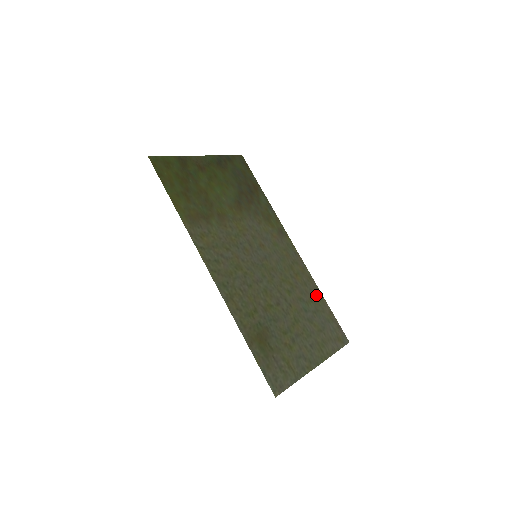
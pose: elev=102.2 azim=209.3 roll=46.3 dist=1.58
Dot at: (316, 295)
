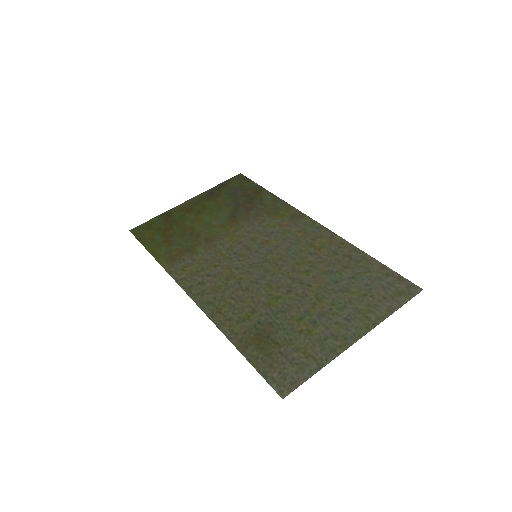
Dot at: (354, 258)
